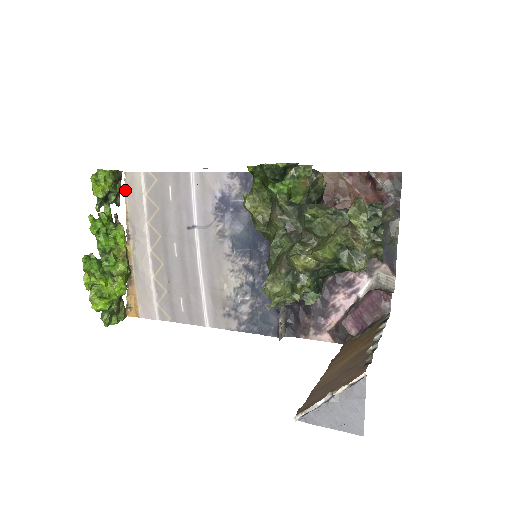
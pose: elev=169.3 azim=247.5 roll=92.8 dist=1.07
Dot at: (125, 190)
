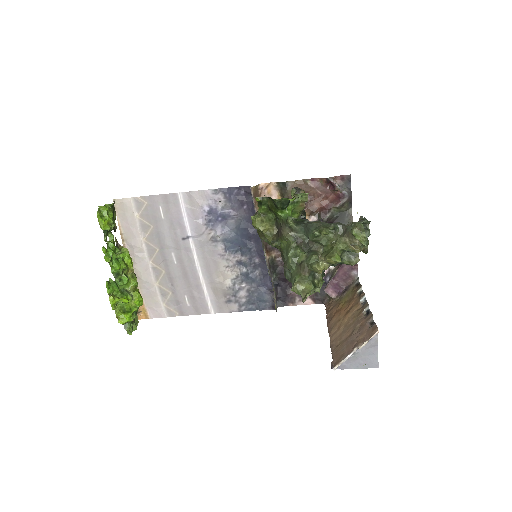
Dot at: (116, 215)
